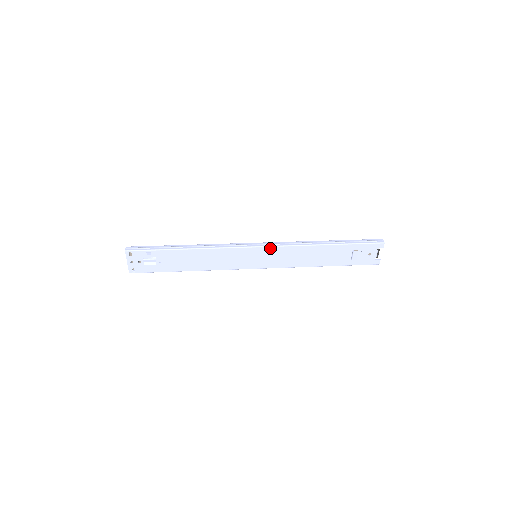
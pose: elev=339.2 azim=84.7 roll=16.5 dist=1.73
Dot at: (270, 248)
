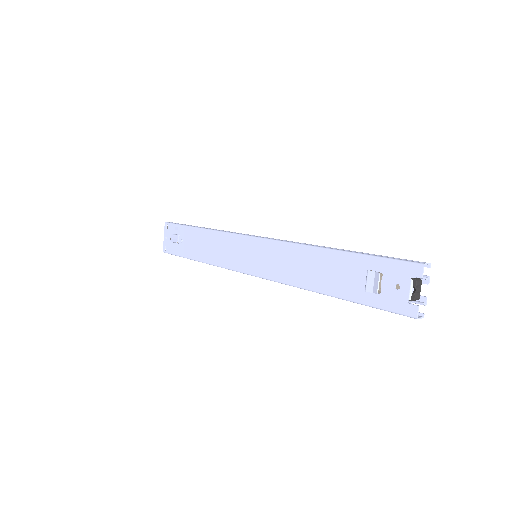
Dot at: (266, 242)
